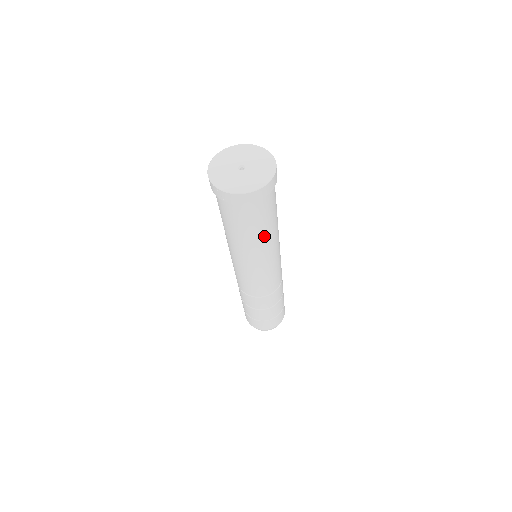
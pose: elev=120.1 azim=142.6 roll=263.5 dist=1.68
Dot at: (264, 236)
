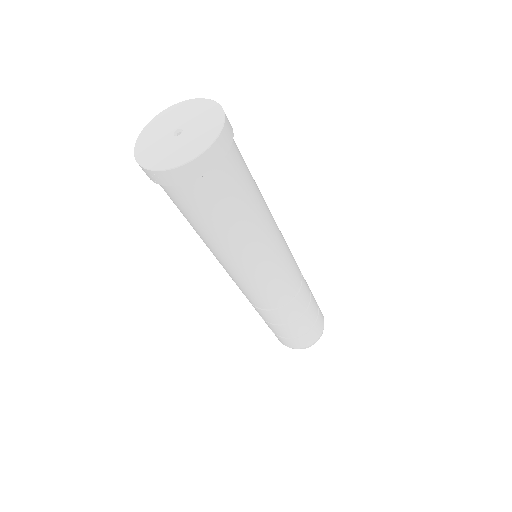
Dot at: (244, 225)
